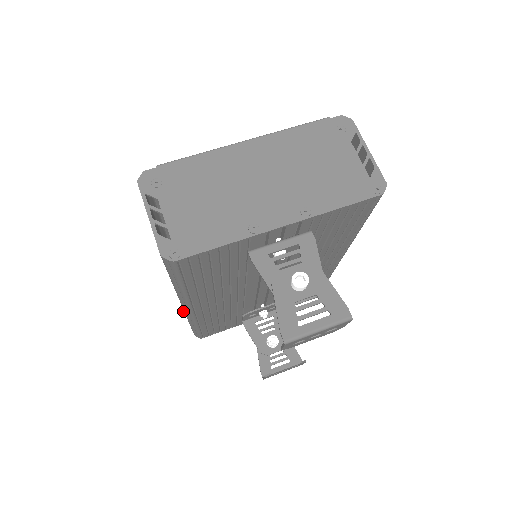
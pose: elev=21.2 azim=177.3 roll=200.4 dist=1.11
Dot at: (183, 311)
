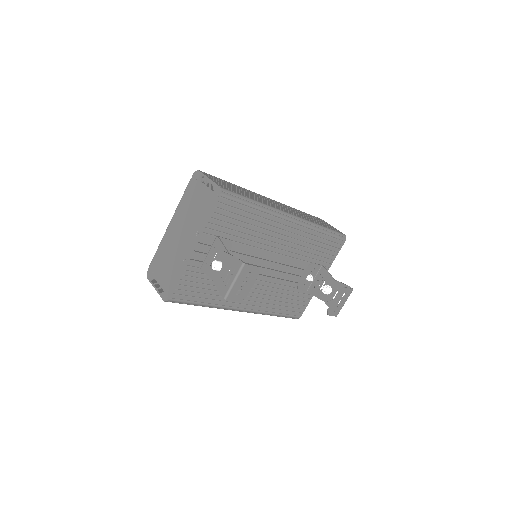
Dot at: occluded
